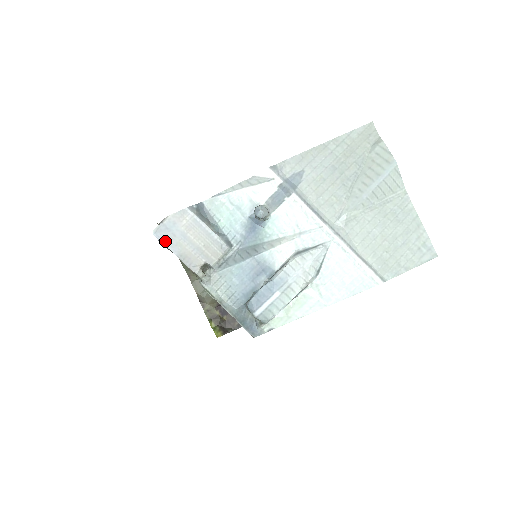
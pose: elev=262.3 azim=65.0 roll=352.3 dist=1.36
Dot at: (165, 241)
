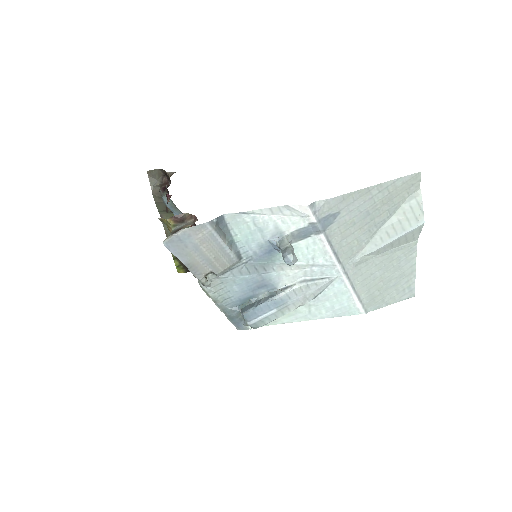
Dot at: (175, 251)
